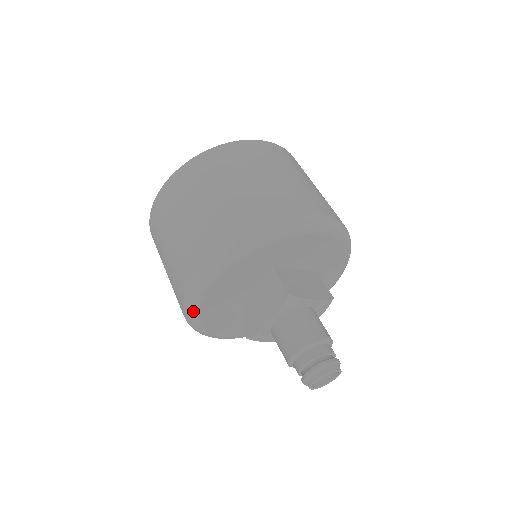
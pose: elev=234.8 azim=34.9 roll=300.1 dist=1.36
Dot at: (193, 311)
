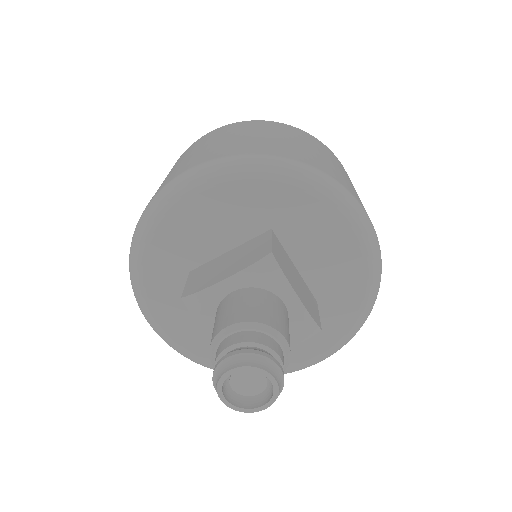
Dot at: (146, 226)
